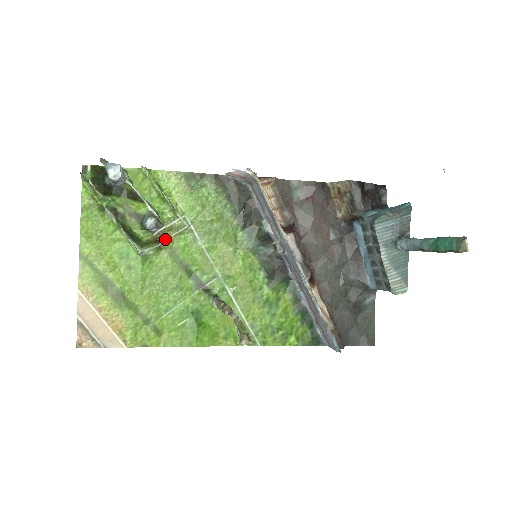
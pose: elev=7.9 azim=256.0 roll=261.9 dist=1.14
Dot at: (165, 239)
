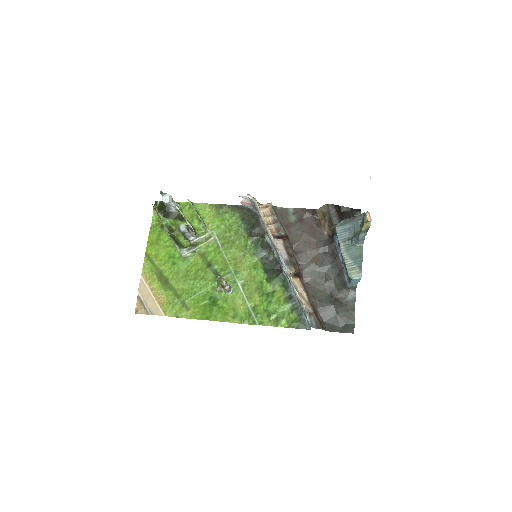
Dot at: (198, 245)
